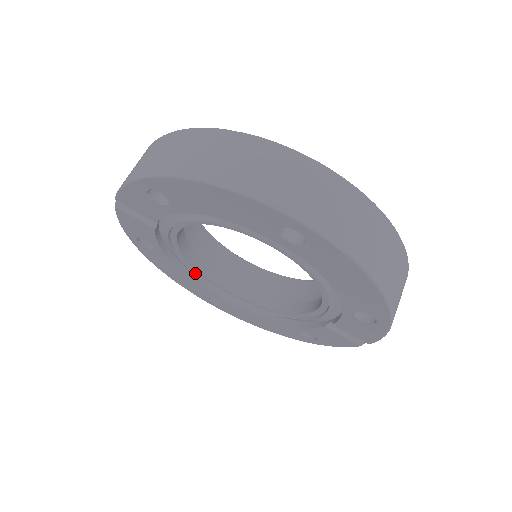
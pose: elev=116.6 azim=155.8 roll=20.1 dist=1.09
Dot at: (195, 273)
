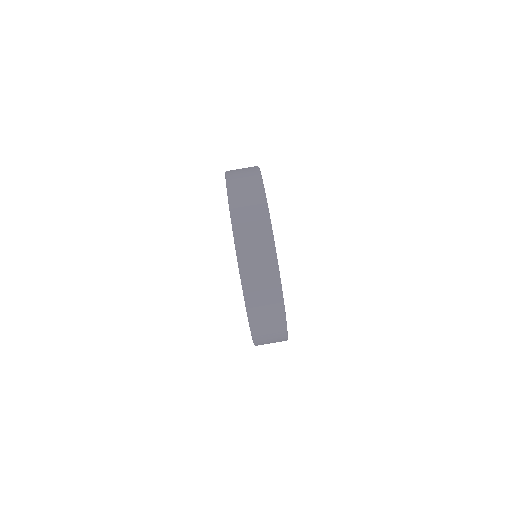
Dot at: occluded
